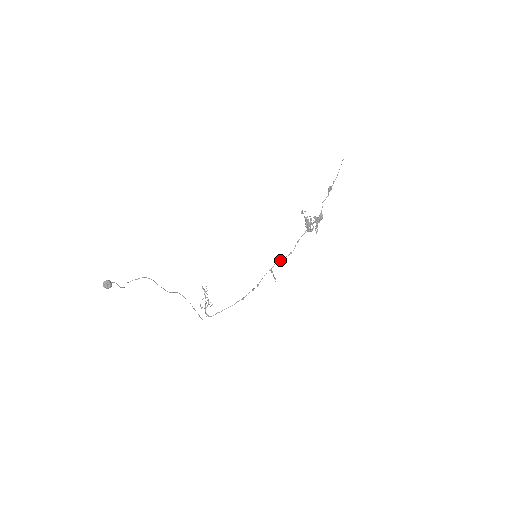
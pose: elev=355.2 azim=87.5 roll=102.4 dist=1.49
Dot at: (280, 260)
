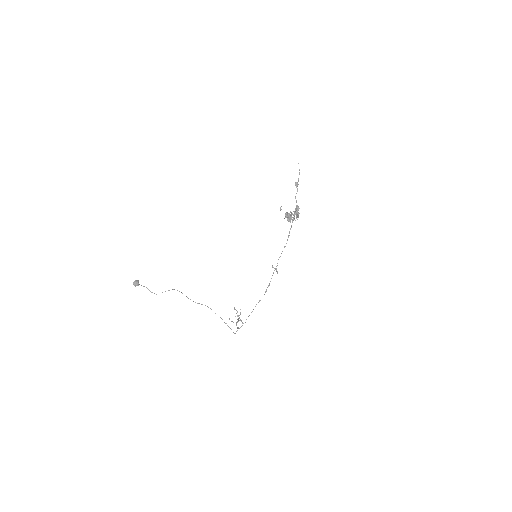
Dot at: (279, 257)
